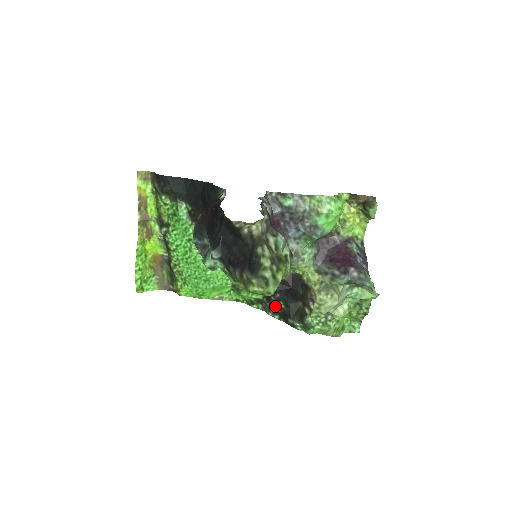
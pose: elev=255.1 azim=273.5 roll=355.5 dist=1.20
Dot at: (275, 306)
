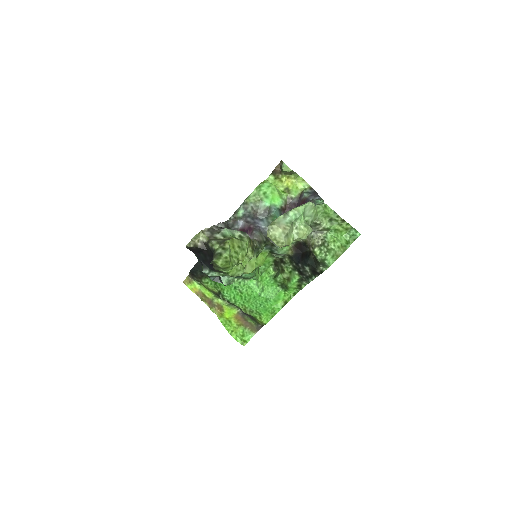
Dot at: (307, 273)
